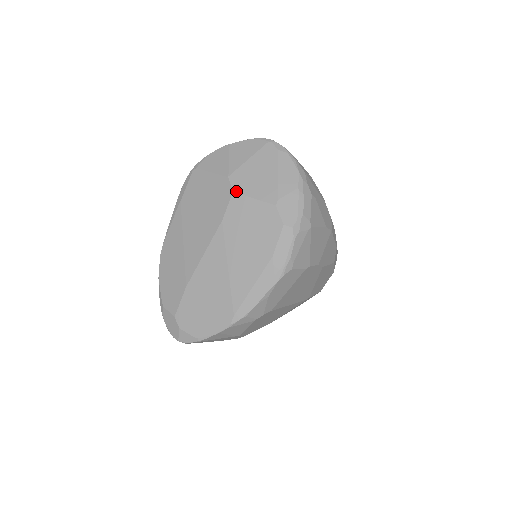
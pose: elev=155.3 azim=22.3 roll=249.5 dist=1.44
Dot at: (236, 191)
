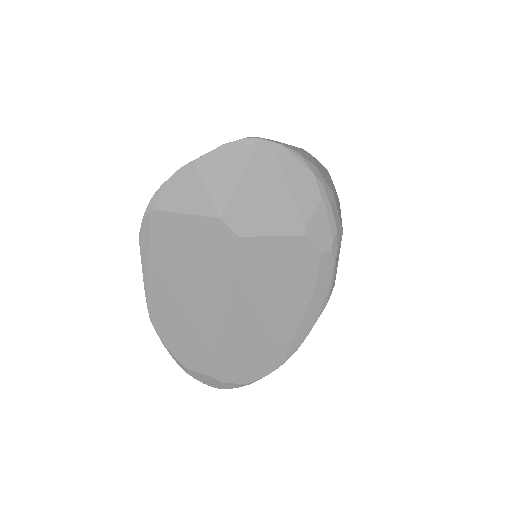
Dot at: (242, 235)
